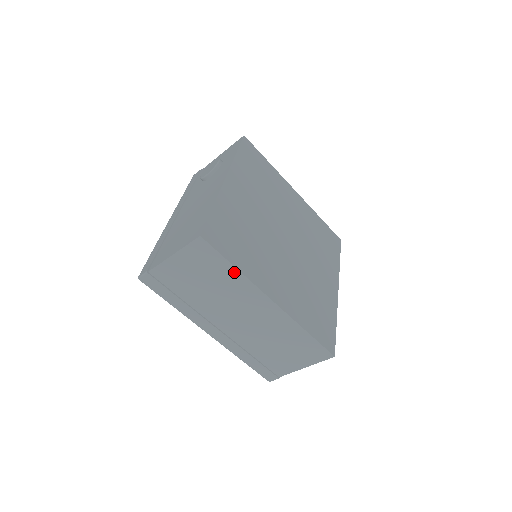
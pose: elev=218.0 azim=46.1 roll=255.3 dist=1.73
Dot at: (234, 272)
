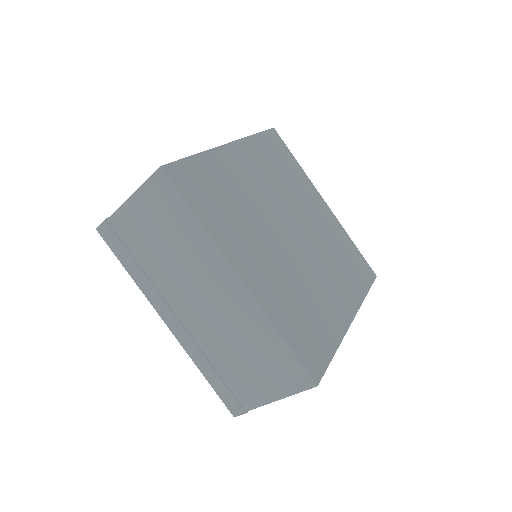
Dot at: (196, 225)
